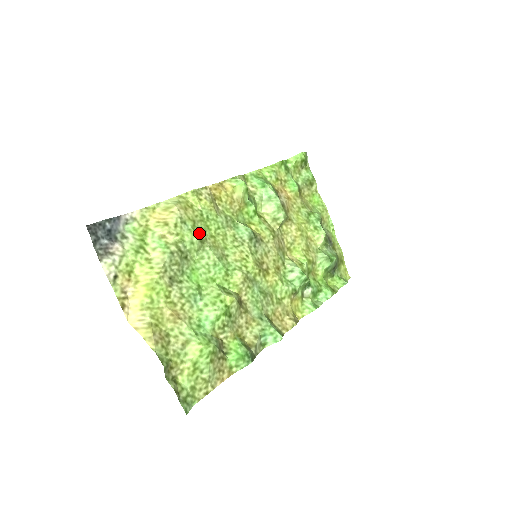
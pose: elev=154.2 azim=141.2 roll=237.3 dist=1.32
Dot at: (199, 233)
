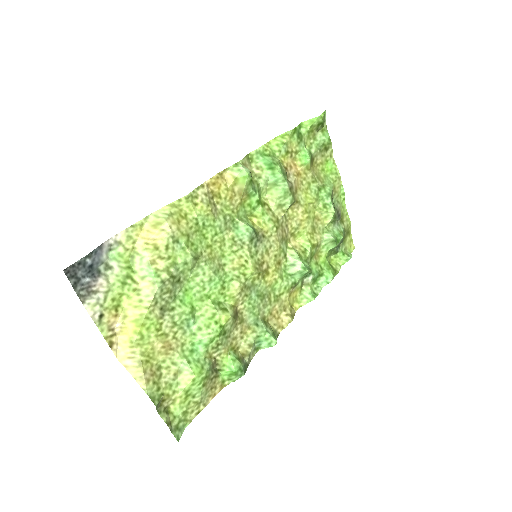
Dot at: (194, 248)
